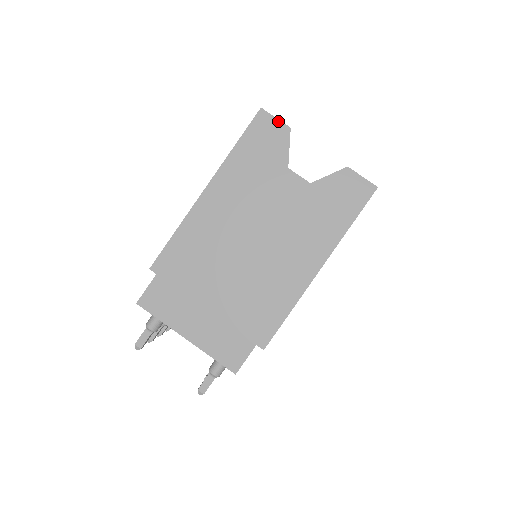
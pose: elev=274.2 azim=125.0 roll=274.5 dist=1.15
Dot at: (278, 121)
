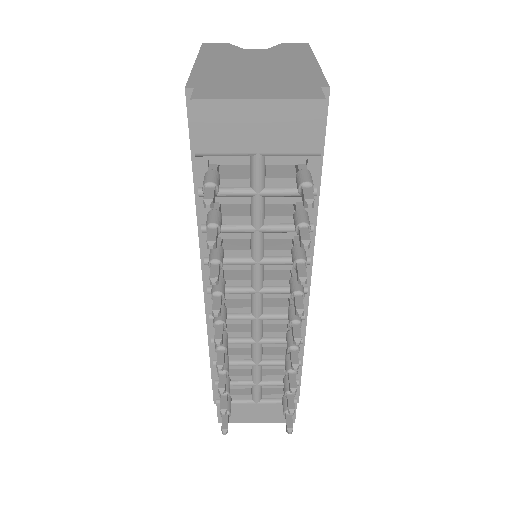
Dot at: (219, 44)
